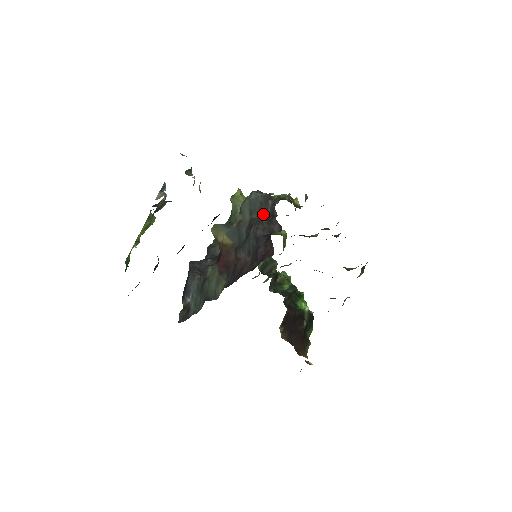
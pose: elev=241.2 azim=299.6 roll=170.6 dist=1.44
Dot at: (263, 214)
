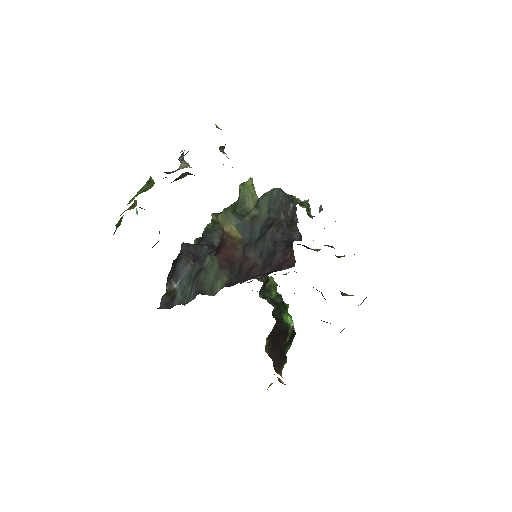
Dot at: (282, 216)
